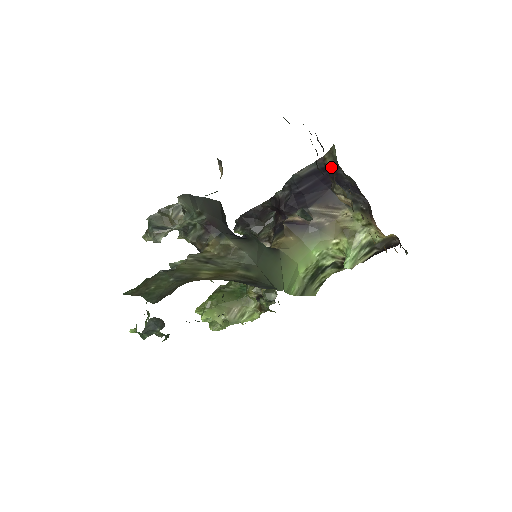
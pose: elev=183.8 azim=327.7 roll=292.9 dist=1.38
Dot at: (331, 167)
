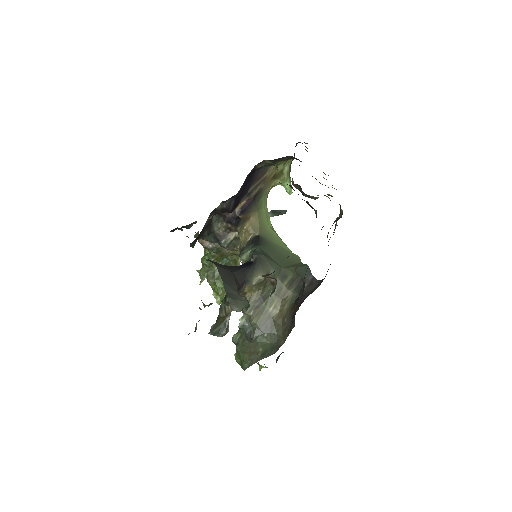
Dot at: occluded
